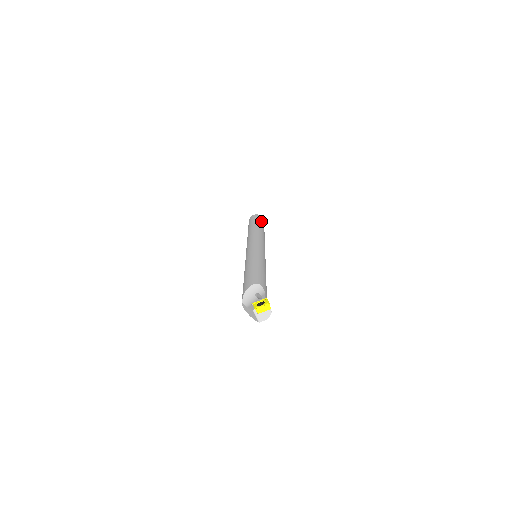
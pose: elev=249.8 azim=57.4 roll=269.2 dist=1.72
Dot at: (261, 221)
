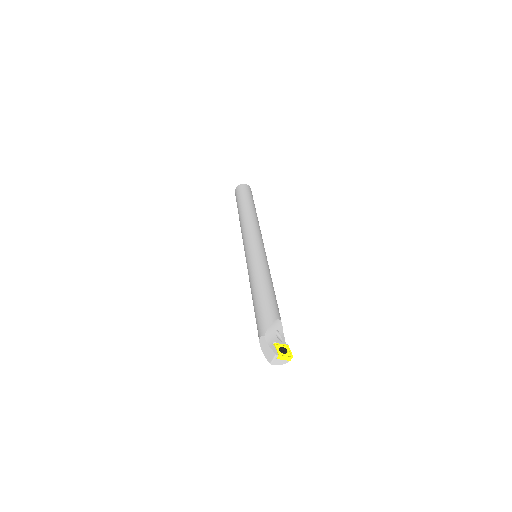
Dot at: occluded
